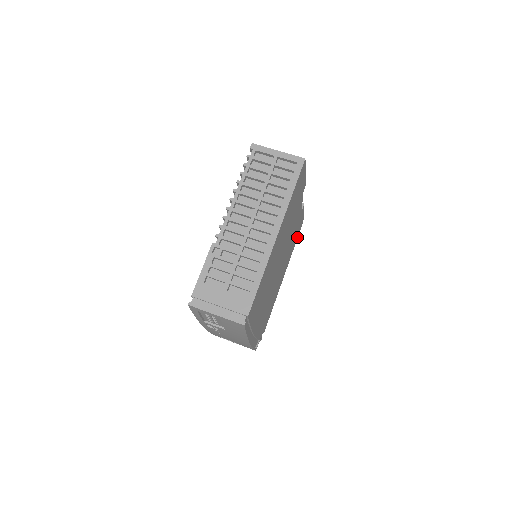
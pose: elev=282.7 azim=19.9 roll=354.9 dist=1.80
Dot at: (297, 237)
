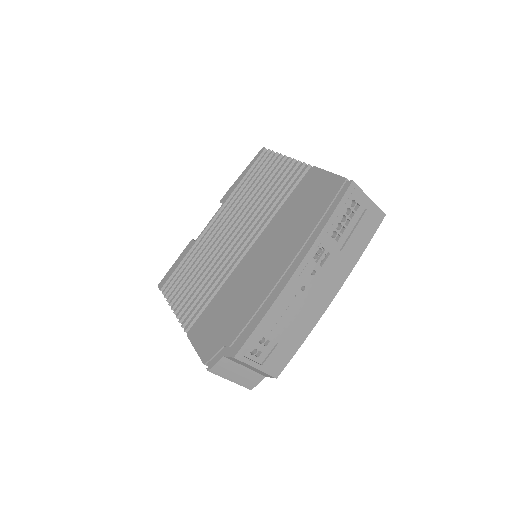
Dot at: occluded
